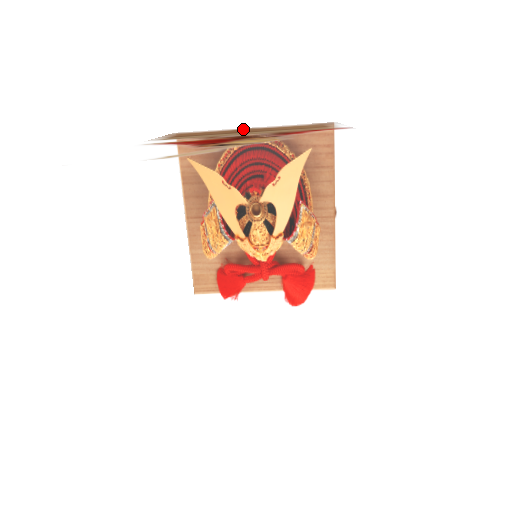
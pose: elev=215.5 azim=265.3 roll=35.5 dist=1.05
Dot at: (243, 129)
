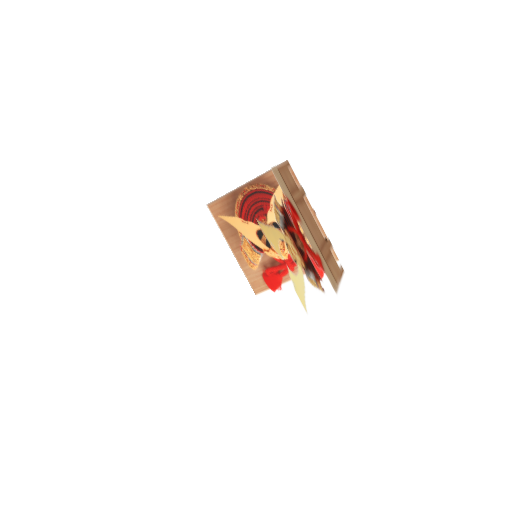
Dot at: occluded
